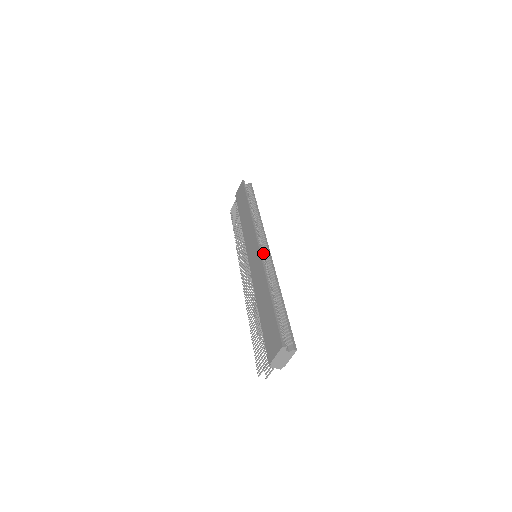
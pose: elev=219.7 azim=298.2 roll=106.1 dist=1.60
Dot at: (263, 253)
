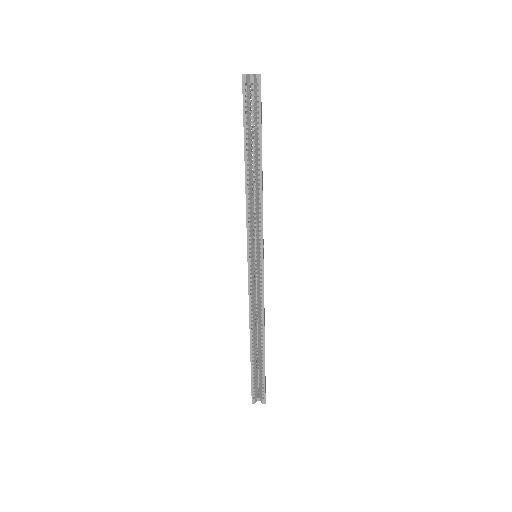
Dot at: (257, 270)
